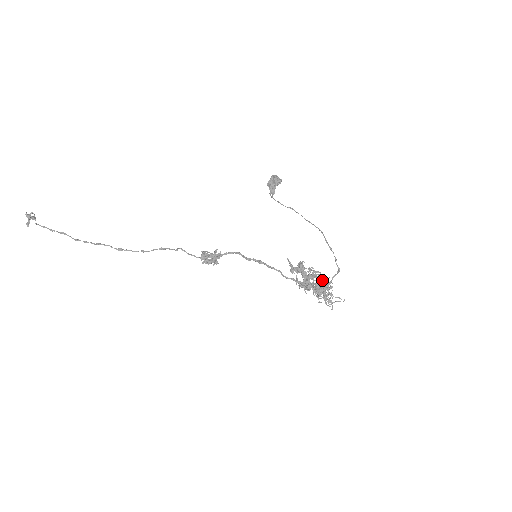
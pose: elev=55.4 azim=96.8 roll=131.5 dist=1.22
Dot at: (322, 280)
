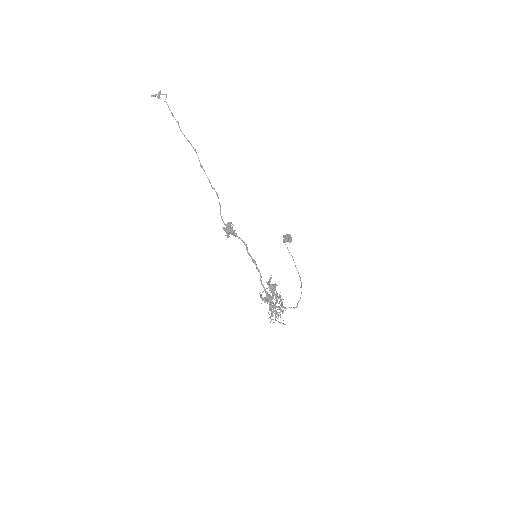
Dot at: (282, 303)
